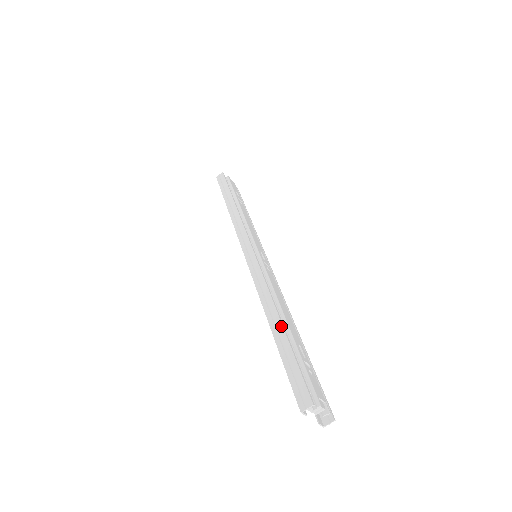
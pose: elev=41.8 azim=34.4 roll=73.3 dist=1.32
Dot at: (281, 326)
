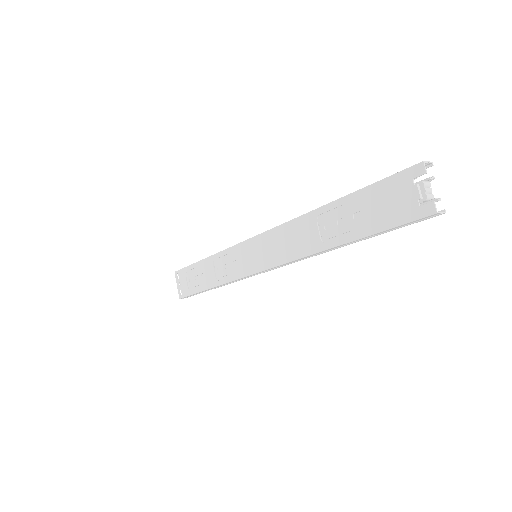
Dot at: occluded
